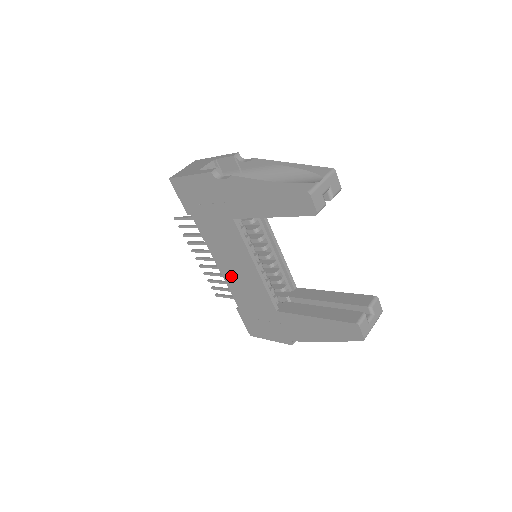
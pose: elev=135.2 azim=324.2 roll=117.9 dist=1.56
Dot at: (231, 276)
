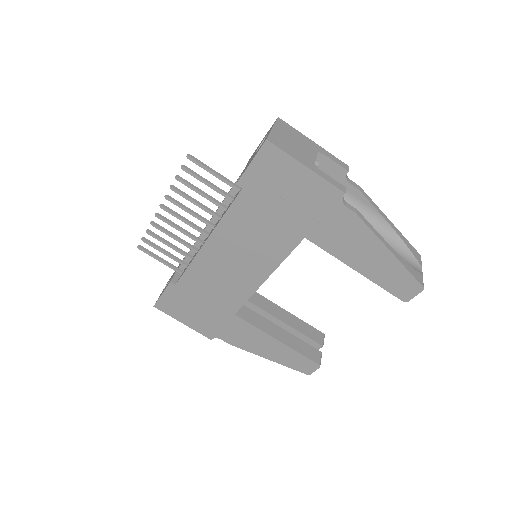
Dot at: (213, 262)
